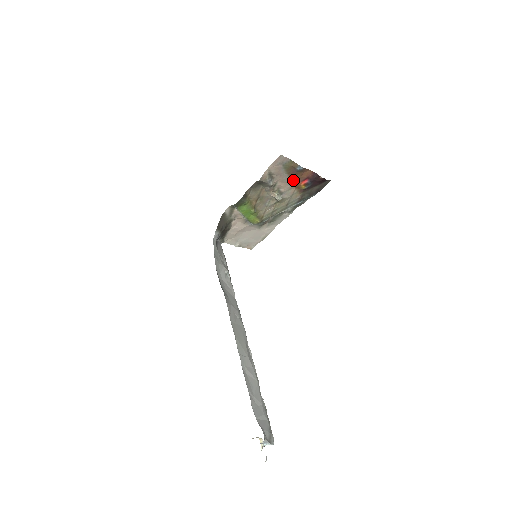
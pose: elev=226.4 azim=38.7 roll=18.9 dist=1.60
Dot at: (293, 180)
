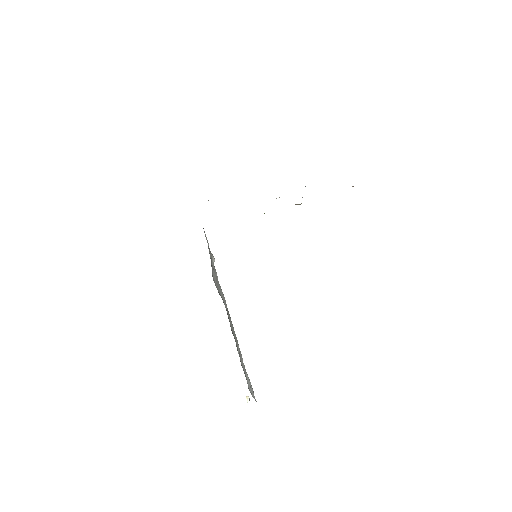
Dot at: occluded
